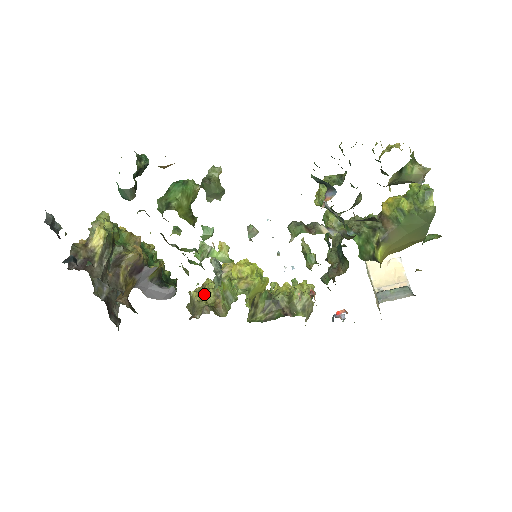
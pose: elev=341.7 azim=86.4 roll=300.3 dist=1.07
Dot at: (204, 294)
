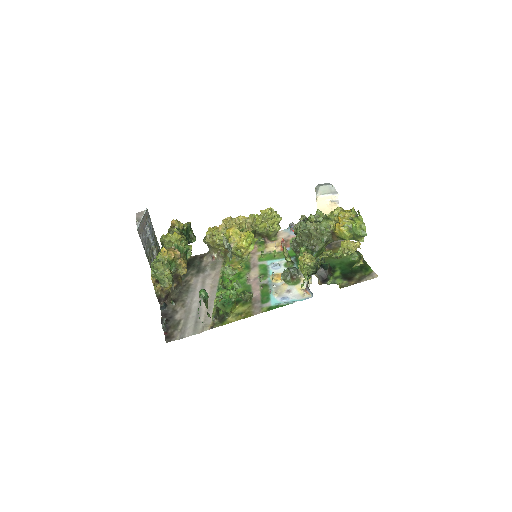
Dot at: (217, 245)
